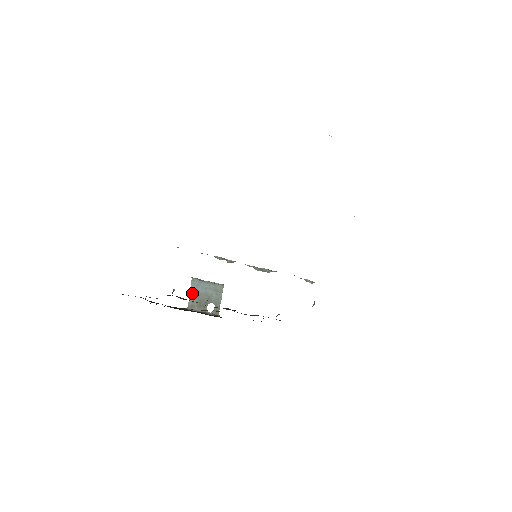
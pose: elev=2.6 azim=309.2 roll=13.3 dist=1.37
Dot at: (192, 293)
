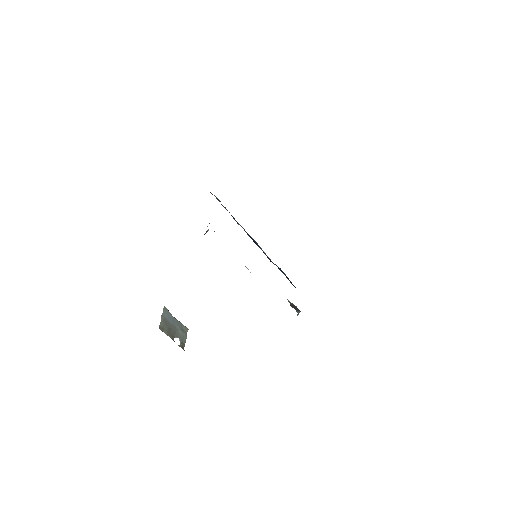
Dot at: (163, 318)
